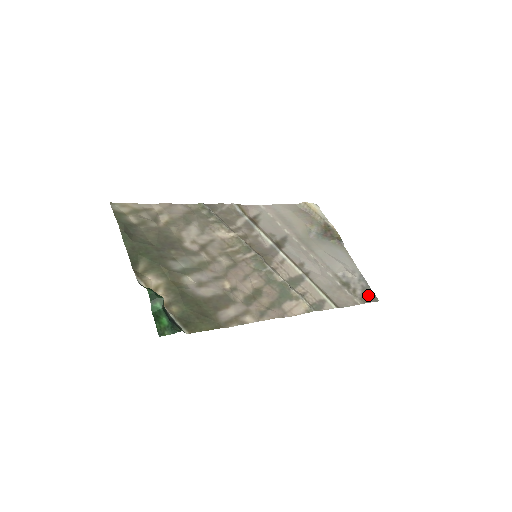
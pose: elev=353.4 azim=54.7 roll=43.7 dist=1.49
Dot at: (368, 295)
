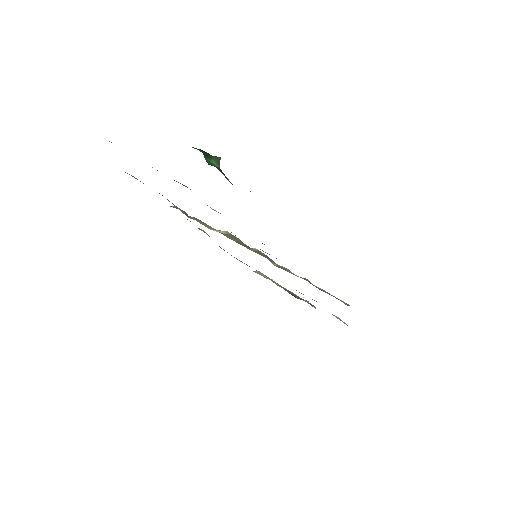
Dot at: occluded
